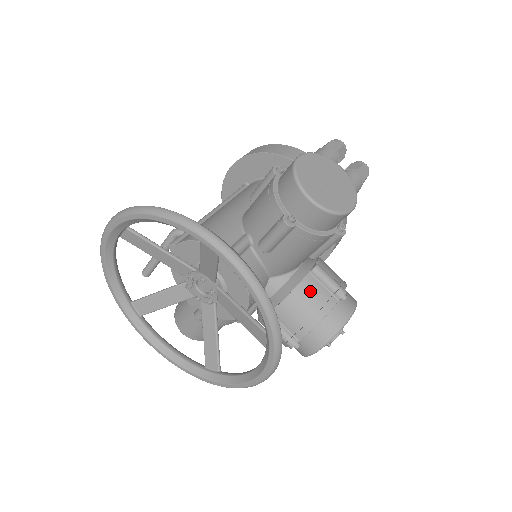
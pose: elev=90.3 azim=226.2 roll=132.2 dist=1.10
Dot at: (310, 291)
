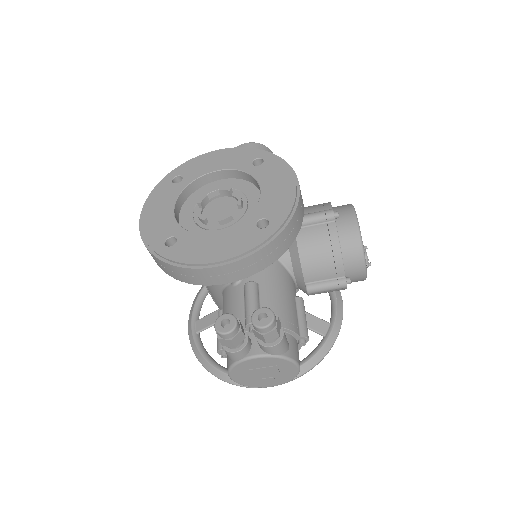
Dot at: (320, 293)
